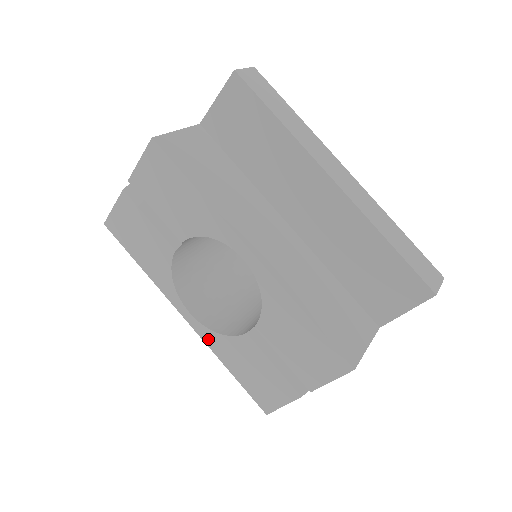
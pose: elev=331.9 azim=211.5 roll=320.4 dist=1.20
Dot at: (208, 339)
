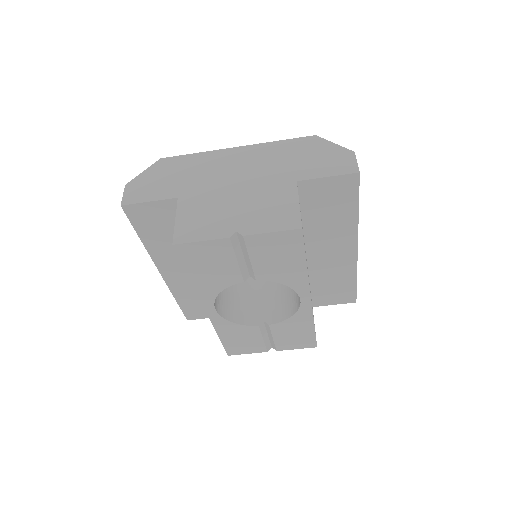
Dot at: (218, 323)
